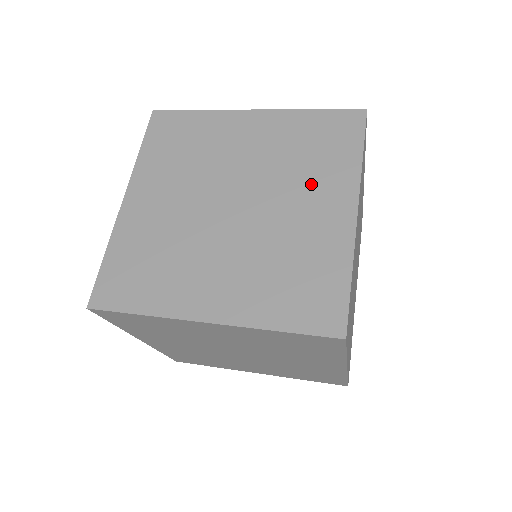
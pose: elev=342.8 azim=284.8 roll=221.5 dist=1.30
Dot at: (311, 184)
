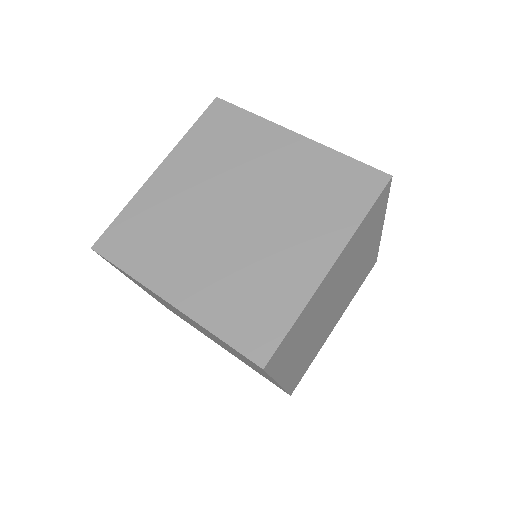
Dot at: (307, 224)
